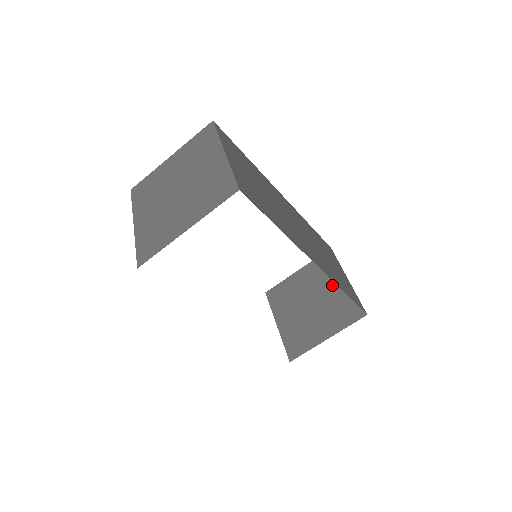
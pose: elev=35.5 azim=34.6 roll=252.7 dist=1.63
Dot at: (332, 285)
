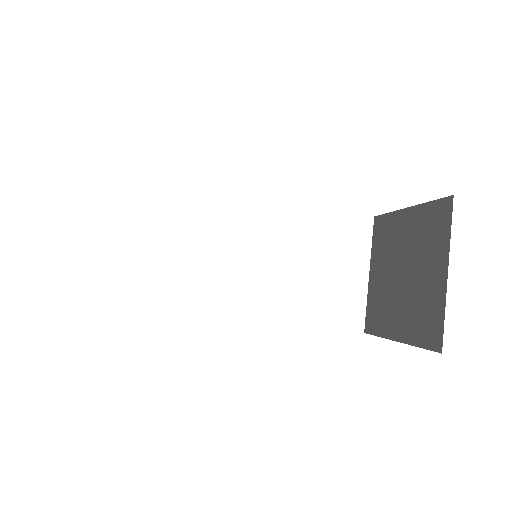
Dot at: (402, 233)
